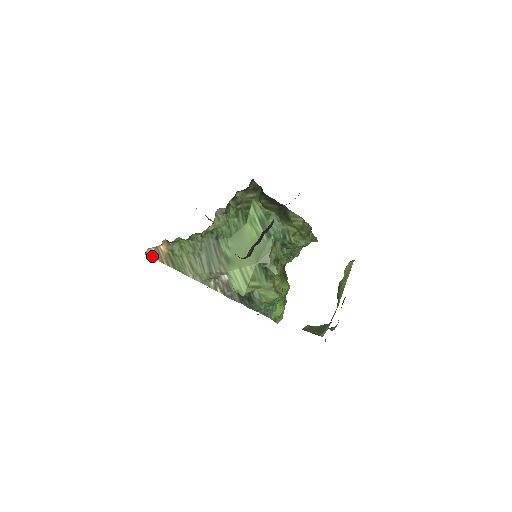
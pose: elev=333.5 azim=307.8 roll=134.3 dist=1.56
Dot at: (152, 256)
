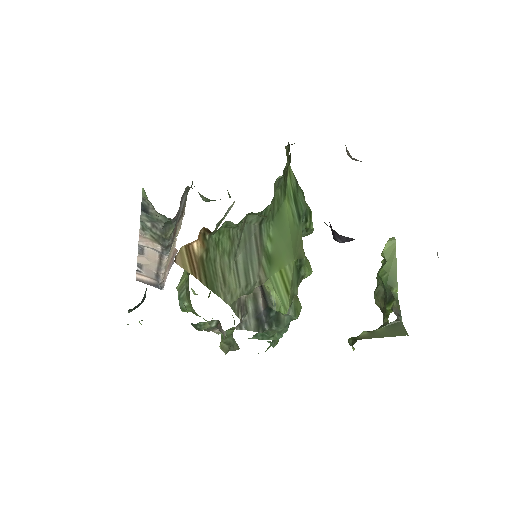
Dot at: (182, 264)
